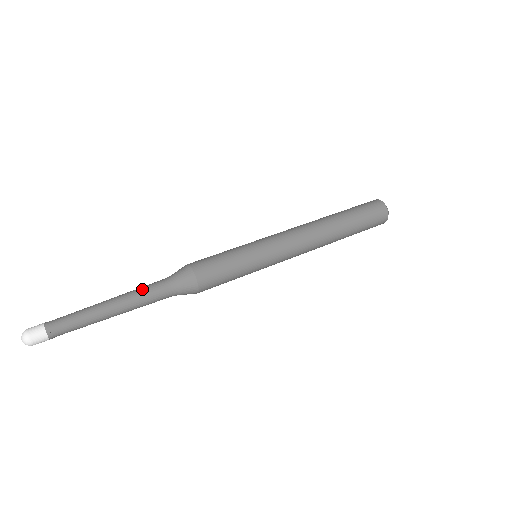
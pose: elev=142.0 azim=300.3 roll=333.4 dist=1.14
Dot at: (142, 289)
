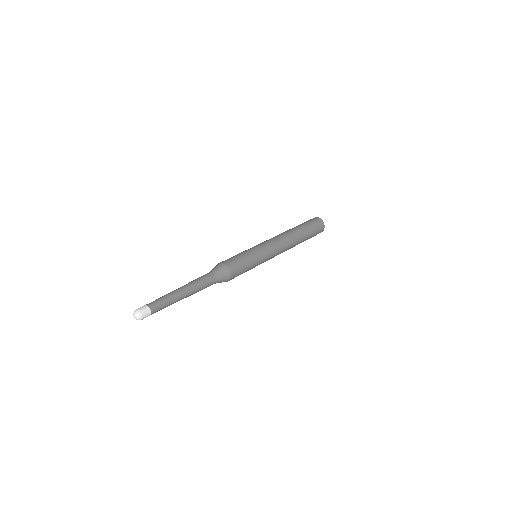
Dot at: (202, 283)
